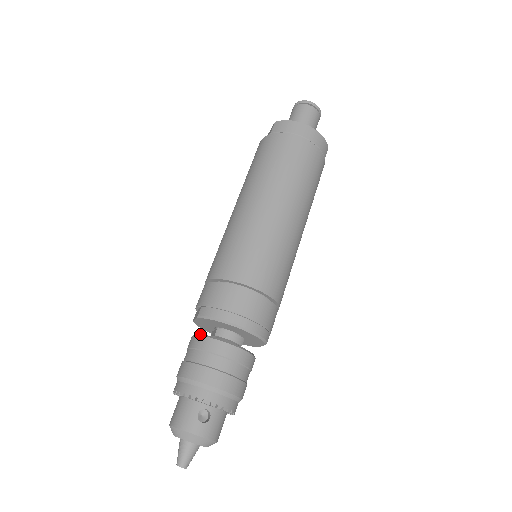
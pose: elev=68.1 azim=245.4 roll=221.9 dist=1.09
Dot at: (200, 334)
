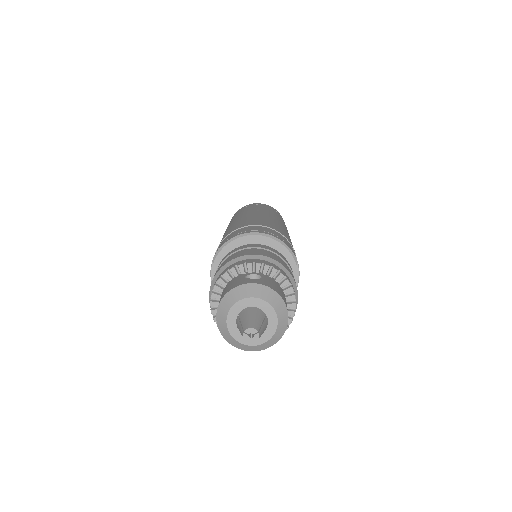
Dot at: occluded
